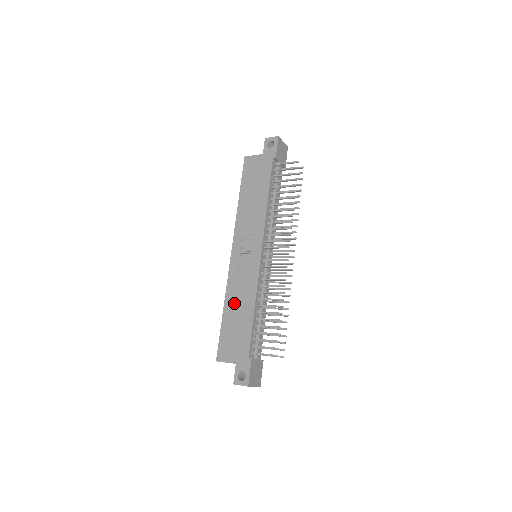
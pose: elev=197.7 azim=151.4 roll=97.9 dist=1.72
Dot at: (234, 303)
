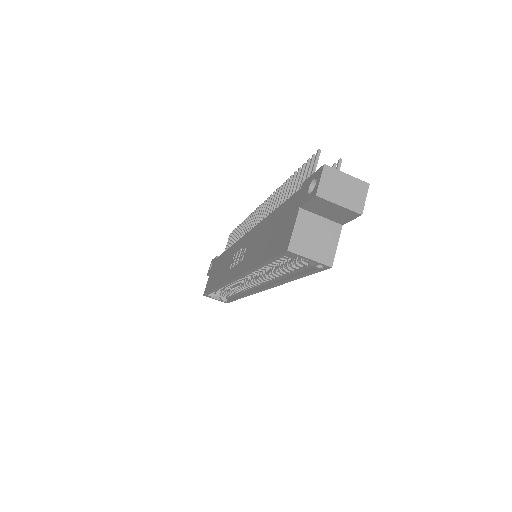
Dot at: (257, 251)
